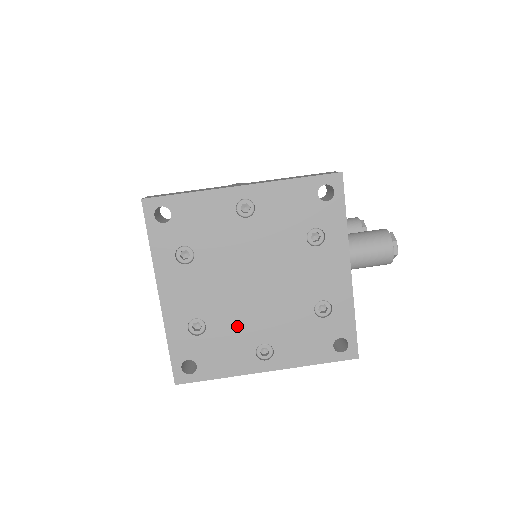
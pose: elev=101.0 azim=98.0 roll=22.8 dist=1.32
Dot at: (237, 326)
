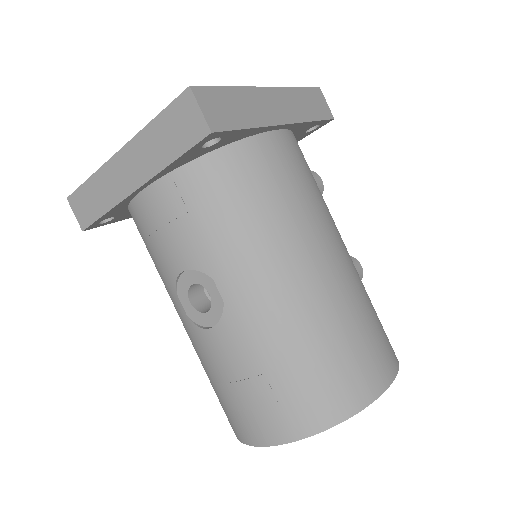
Dot at: occluded
